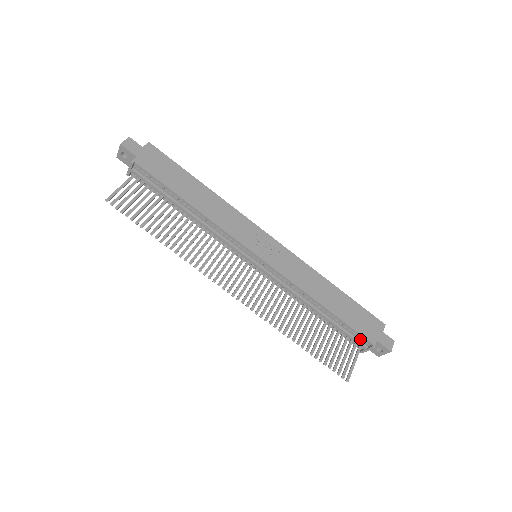
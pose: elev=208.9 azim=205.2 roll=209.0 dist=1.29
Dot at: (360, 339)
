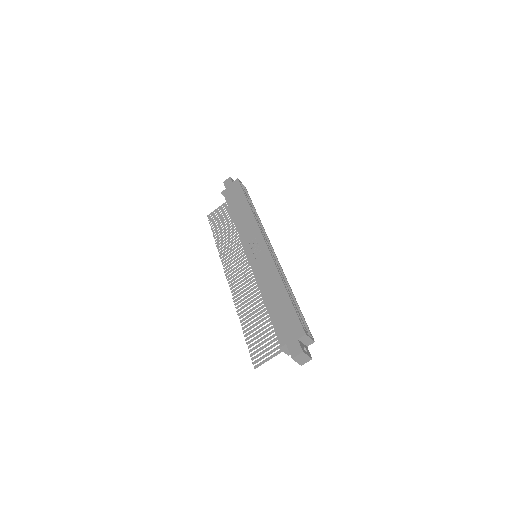
Dot at: occluded
